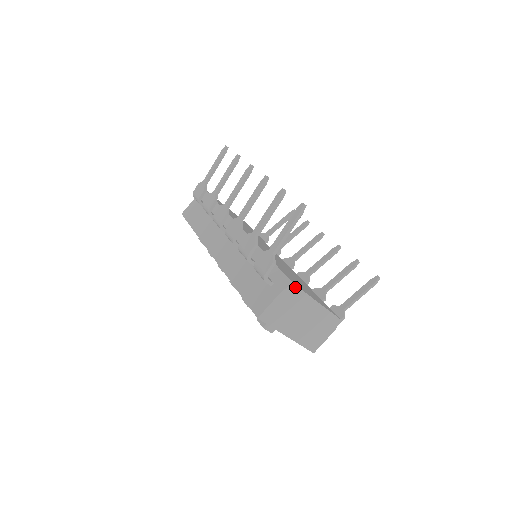
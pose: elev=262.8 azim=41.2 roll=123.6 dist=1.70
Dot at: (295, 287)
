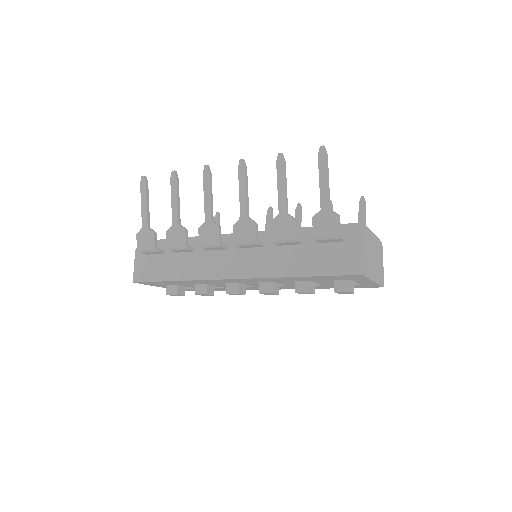
Dot at: (364, 226)
